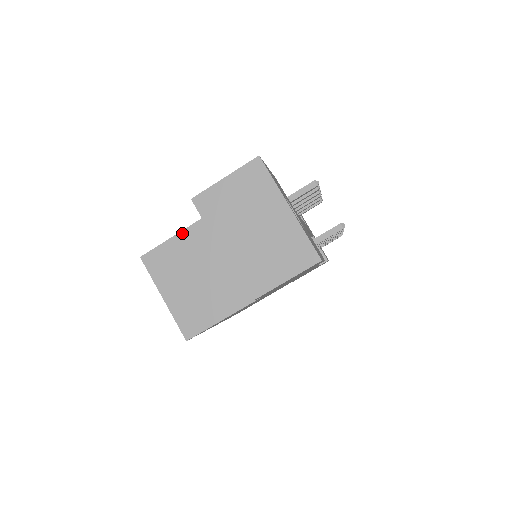
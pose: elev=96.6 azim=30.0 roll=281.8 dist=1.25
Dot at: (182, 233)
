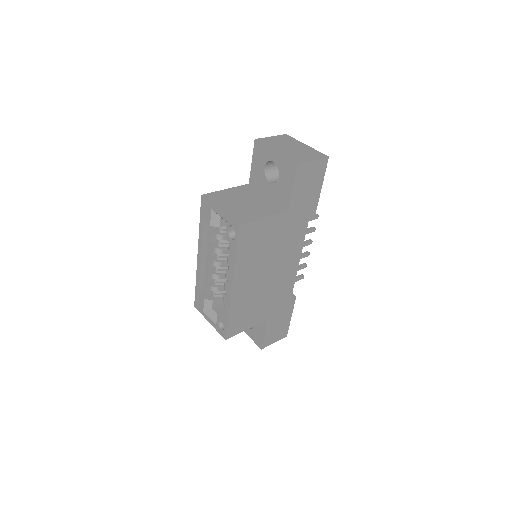
Dot at: (229, 189)
